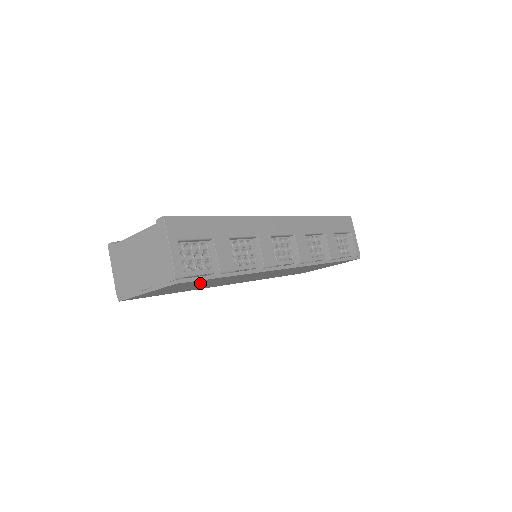
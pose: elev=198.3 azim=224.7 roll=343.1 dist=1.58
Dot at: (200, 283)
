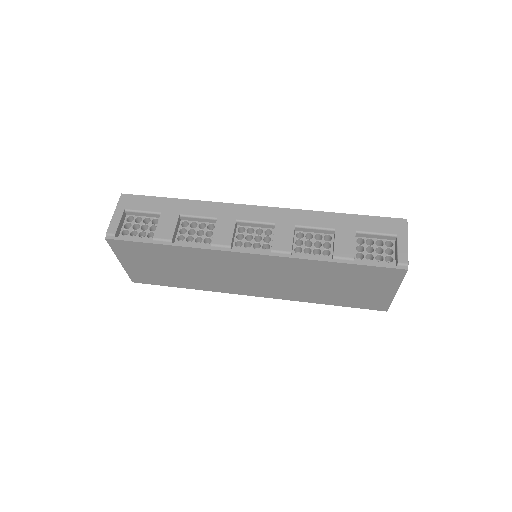
Dot at: (157, 257)
